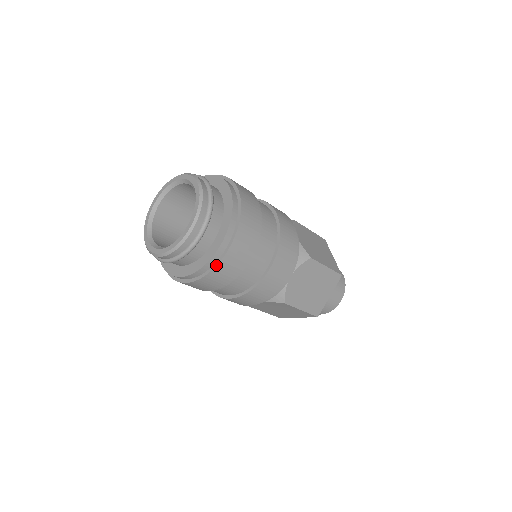
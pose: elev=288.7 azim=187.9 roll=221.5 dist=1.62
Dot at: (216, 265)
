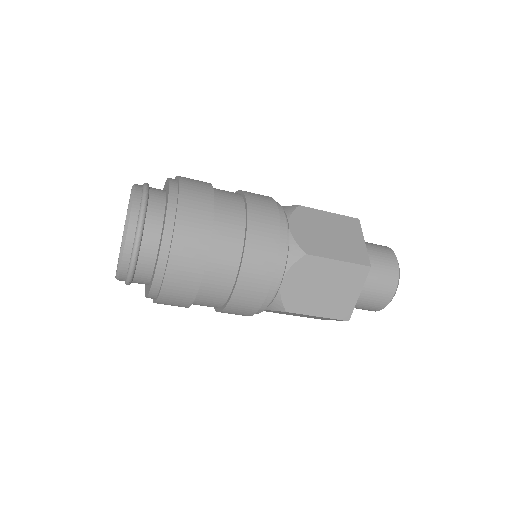
Dot at: (175, 217)
